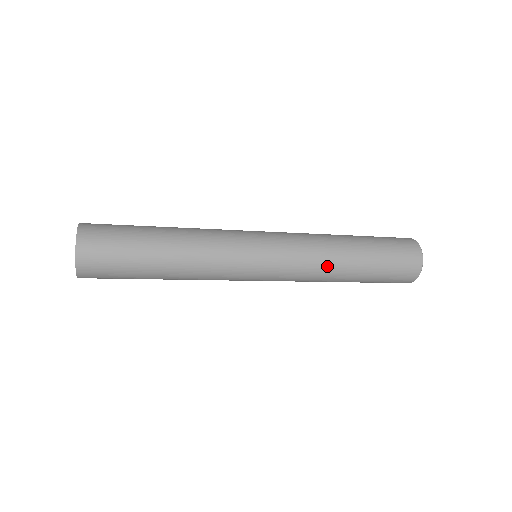
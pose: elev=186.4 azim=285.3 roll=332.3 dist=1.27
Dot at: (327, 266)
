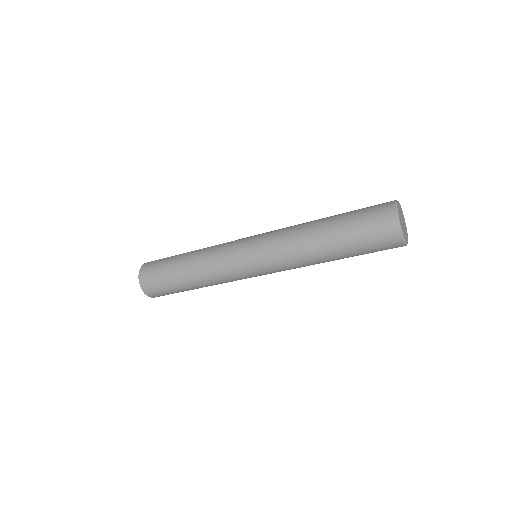
Dot at: (298, 232)
